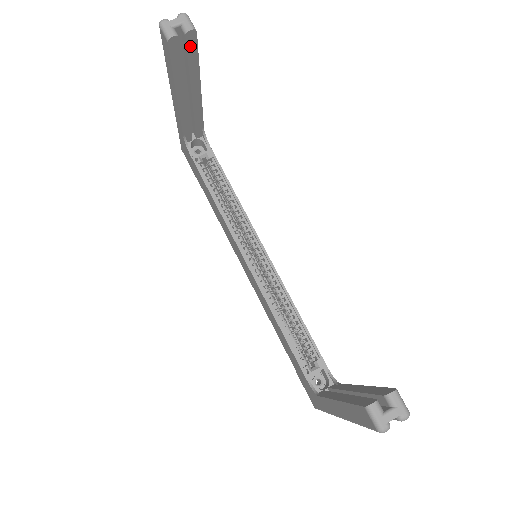
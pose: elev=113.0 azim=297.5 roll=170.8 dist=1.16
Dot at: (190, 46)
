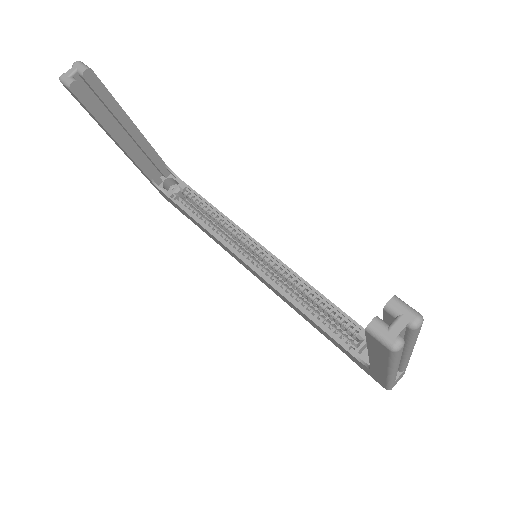
Dot at: (95, 86)
